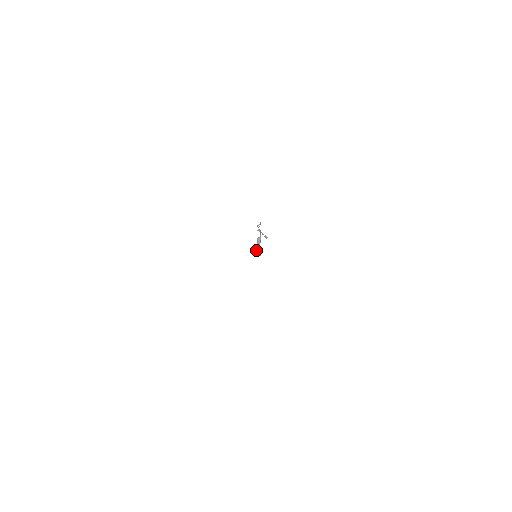
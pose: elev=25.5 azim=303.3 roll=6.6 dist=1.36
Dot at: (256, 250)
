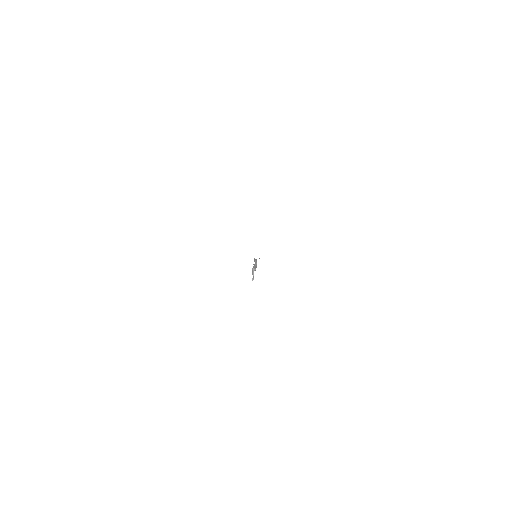
Dot at: (255, 259)
